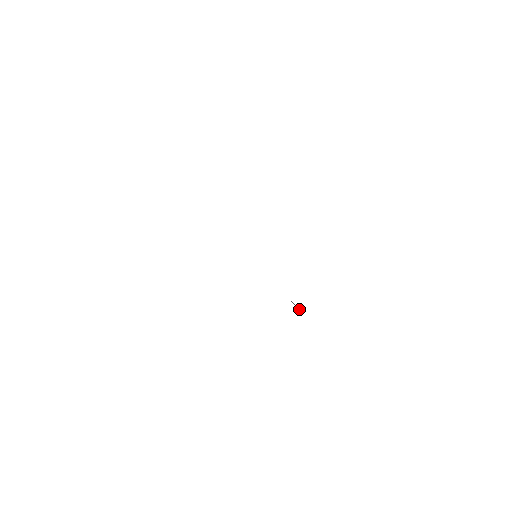
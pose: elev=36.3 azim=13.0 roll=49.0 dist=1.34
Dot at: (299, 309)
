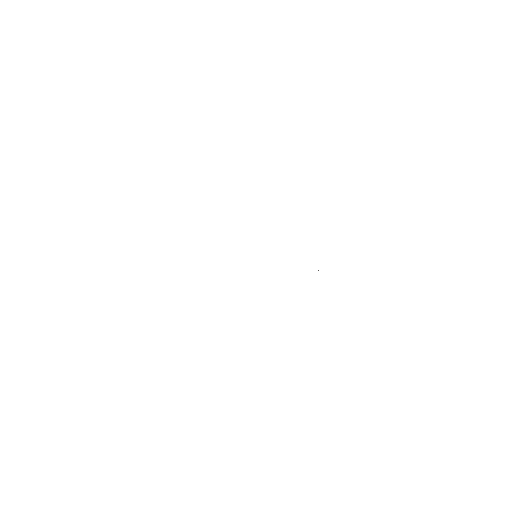
Dot at: occluded
